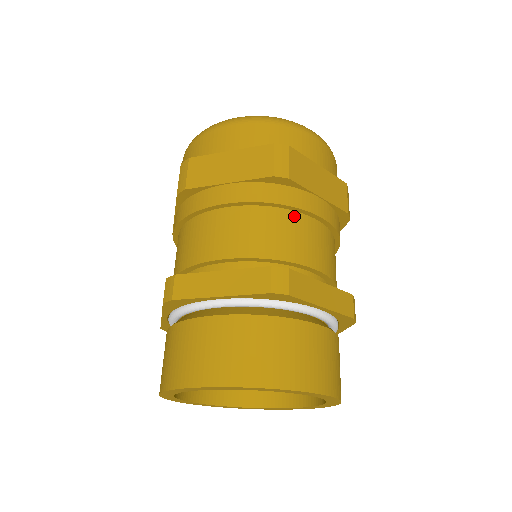
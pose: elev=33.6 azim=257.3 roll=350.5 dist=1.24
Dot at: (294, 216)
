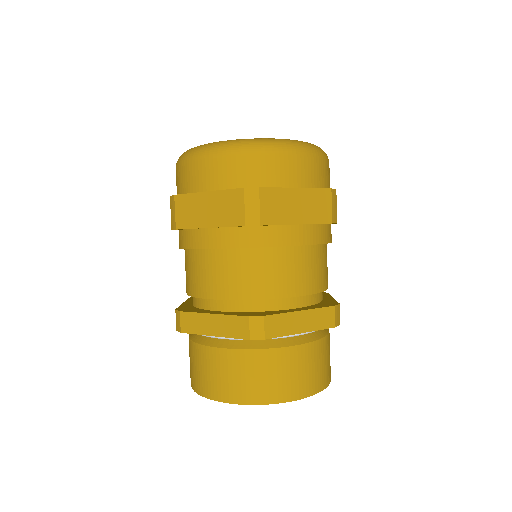
Dot at: (272, 252)
